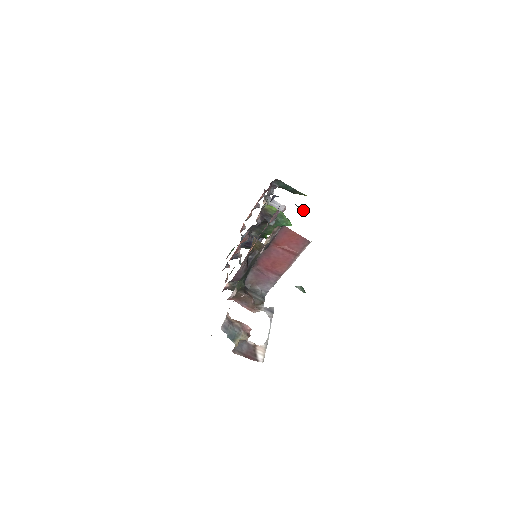
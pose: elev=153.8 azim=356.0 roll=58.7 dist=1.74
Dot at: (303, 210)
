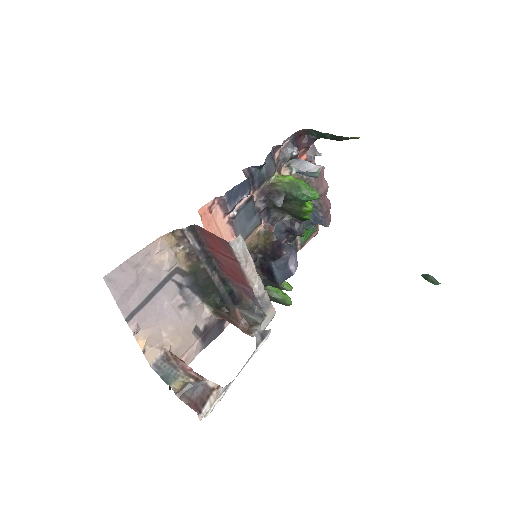
Dot at: (307, 174)
